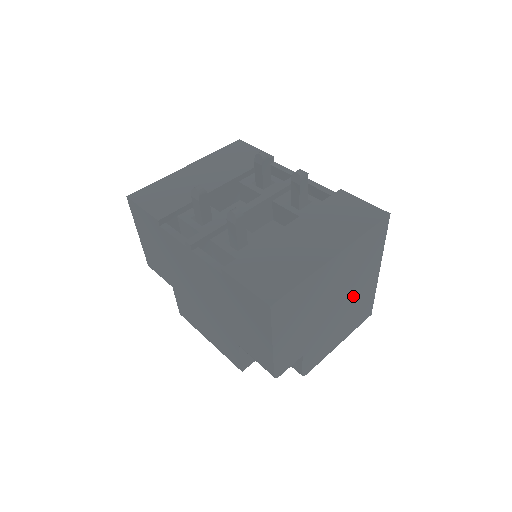
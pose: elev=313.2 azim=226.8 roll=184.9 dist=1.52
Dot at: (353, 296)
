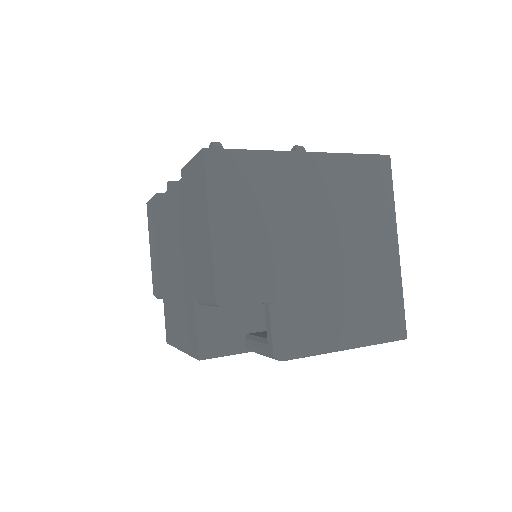
Dot at: (354, 258)
